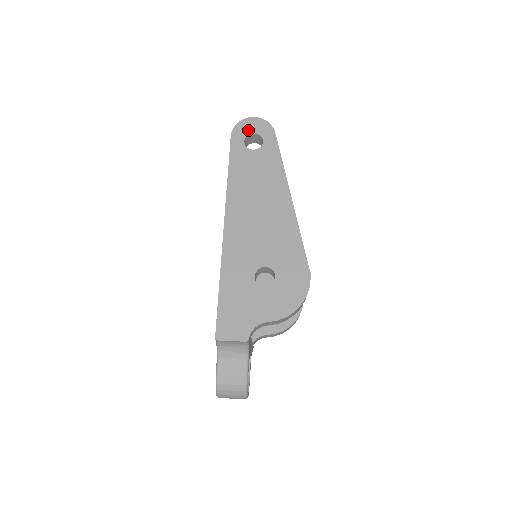
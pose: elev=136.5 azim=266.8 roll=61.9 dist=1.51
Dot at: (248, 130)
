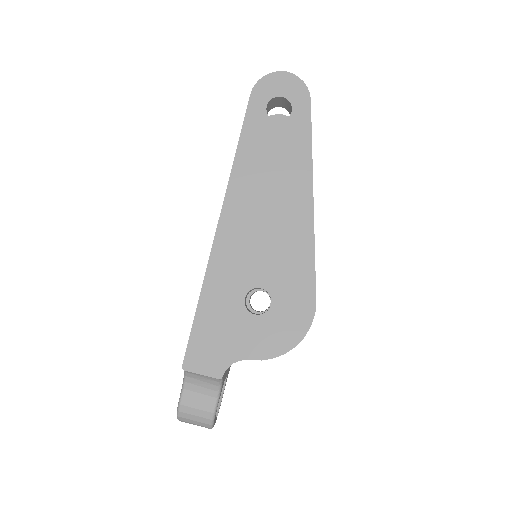
Dot at: (275, 90)
